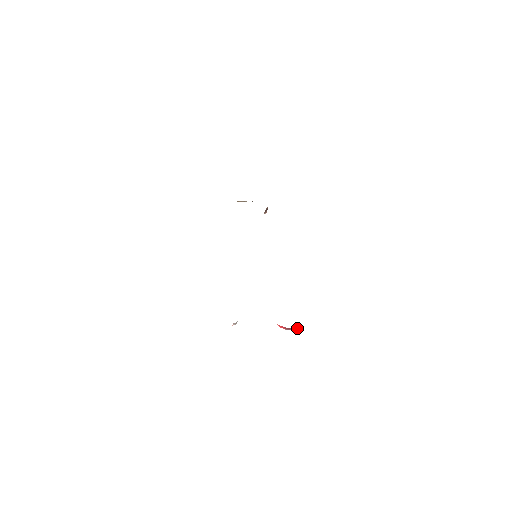
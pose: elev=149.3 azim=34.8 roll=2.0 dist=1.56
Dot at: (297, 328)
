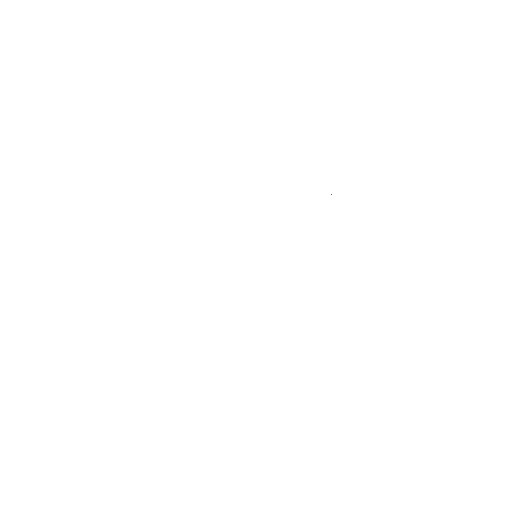
Dot at: occluded
